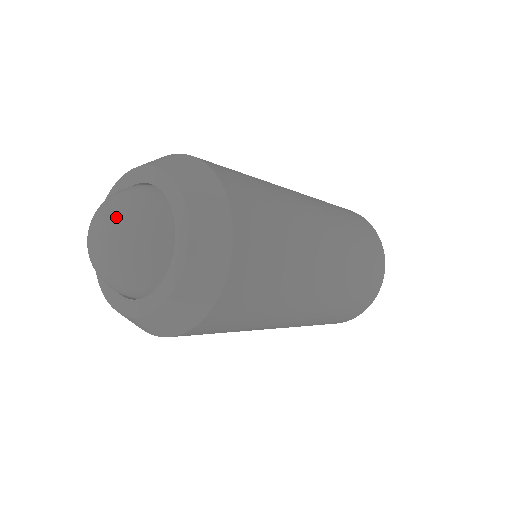
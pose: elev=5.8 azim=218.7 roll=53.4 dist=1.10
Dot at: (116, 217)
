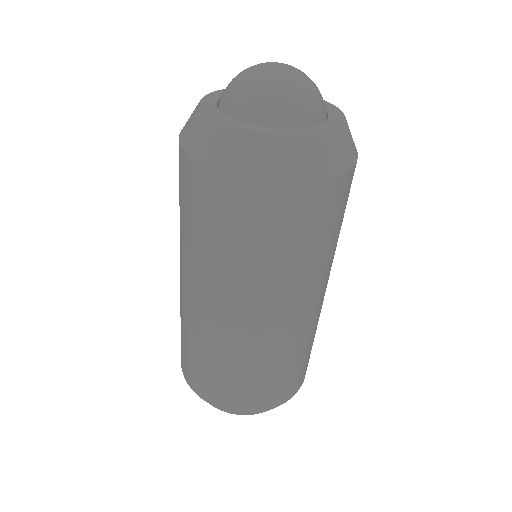
Dot at: occluded
